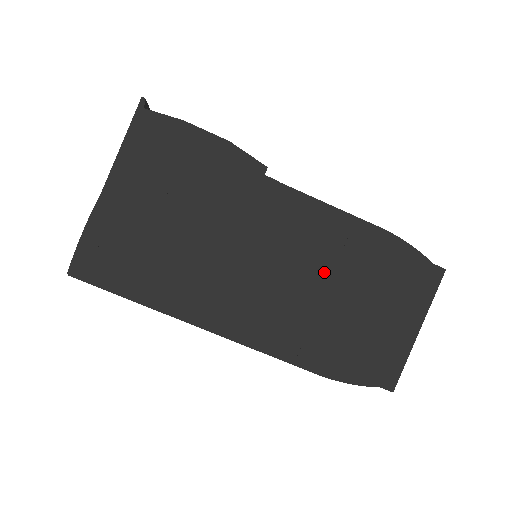
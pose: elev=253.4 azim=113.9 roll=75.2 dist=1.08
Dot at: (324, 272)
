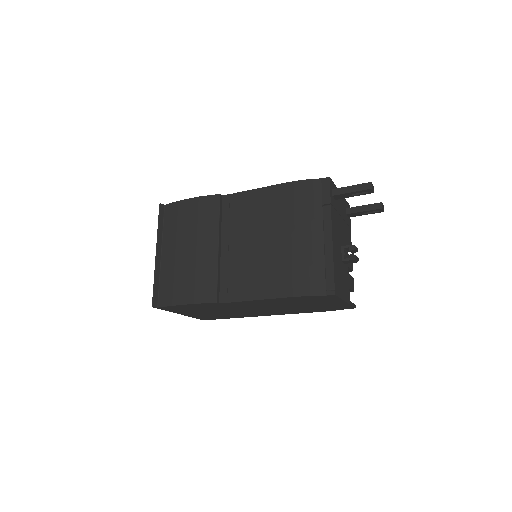
Dot at: (281, 305)
